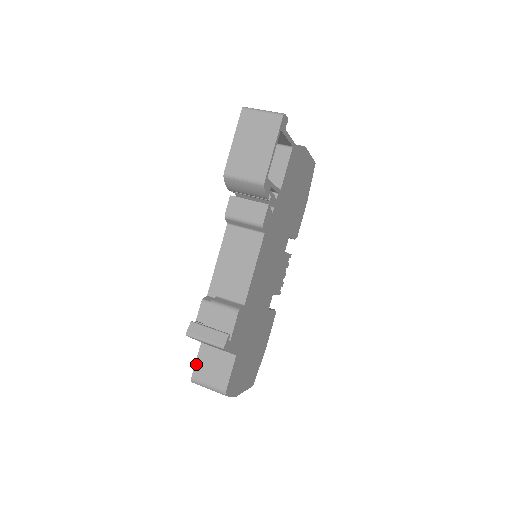
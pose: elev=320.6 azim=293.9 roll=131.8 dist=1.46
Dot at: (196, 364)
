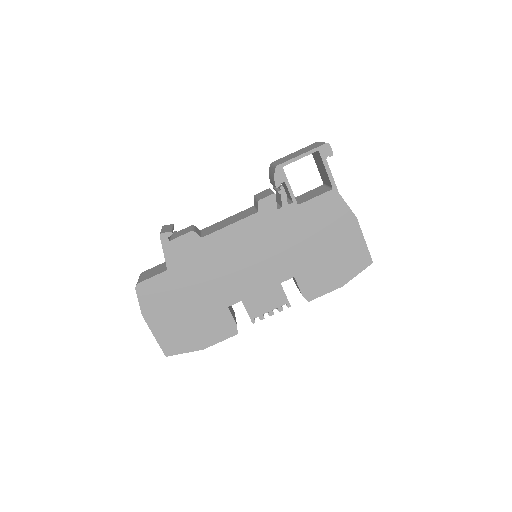
Dot at: (153, 268)
